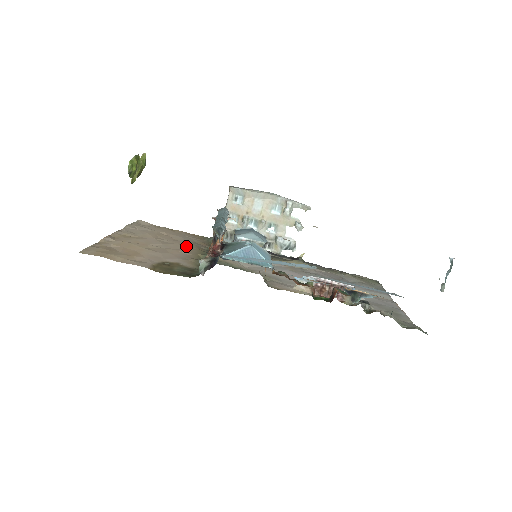
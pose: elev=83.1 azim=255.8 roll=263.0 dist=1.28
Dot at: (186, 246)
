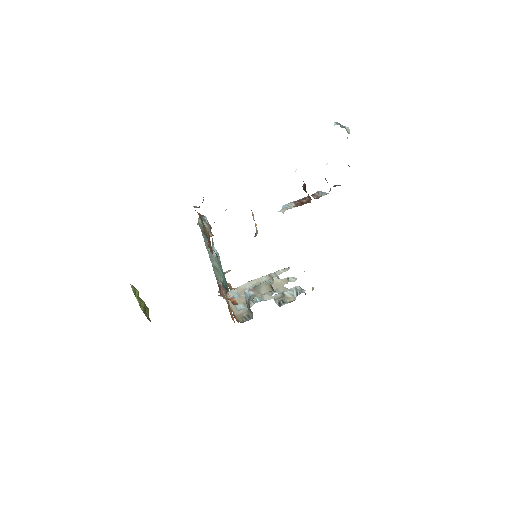
Dot at: occluded
